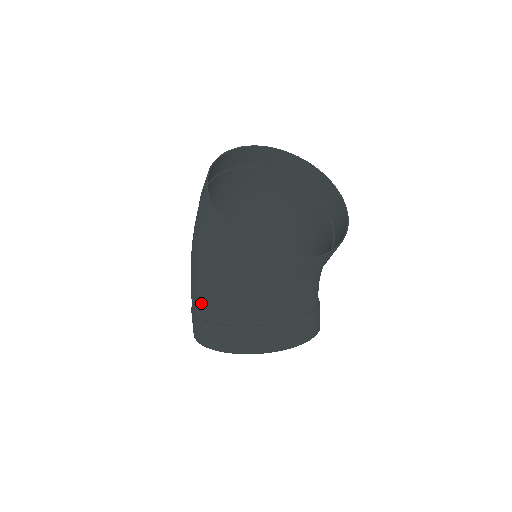
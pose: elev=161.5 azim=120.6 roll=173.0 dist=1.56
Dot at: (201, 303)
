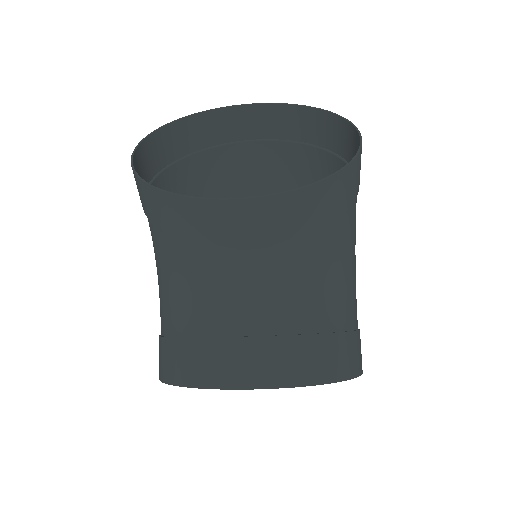
Dot at: occluded
